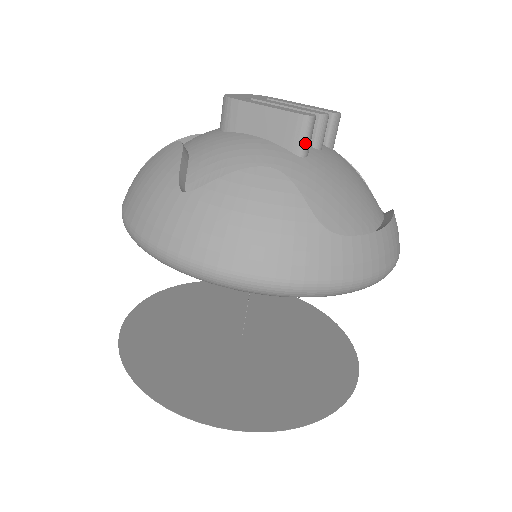
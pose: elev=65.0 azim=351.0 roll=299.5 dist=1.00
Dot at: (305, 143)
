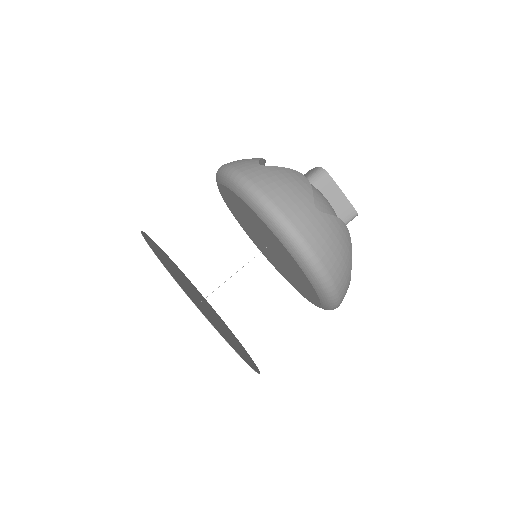
Dot at: occluded
